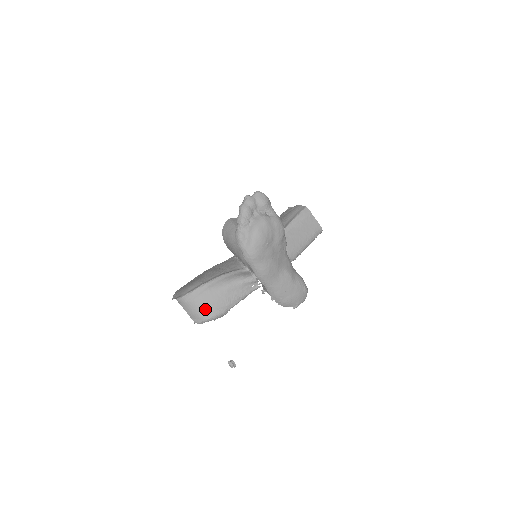
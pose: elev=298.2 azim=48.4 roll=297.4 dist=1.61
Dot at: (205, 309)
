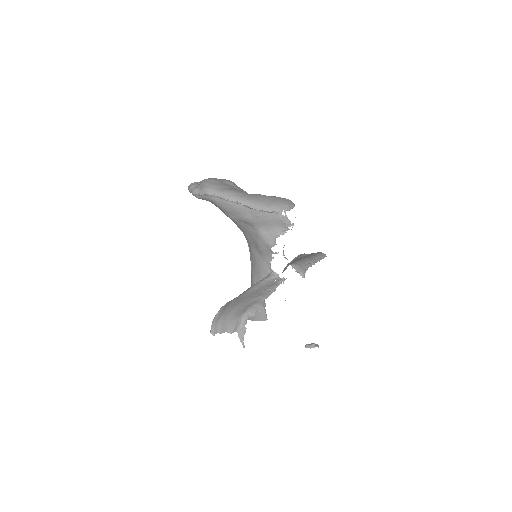
Dot at: (237, 310)
